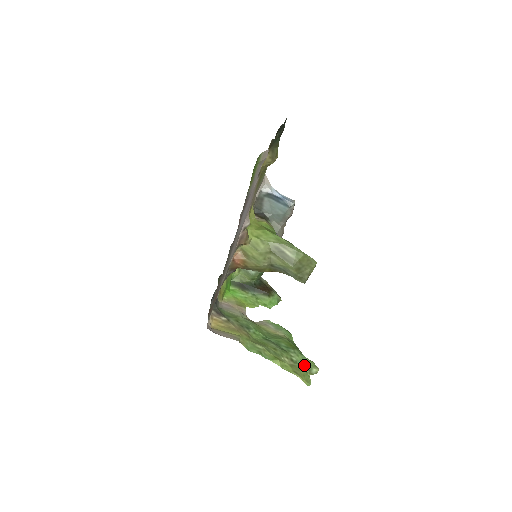
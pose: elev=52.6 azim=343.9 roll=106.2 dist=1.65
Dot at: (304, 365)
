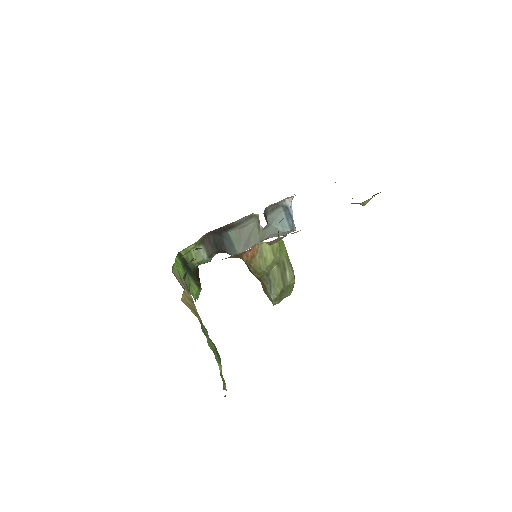
Dot at: occluded
